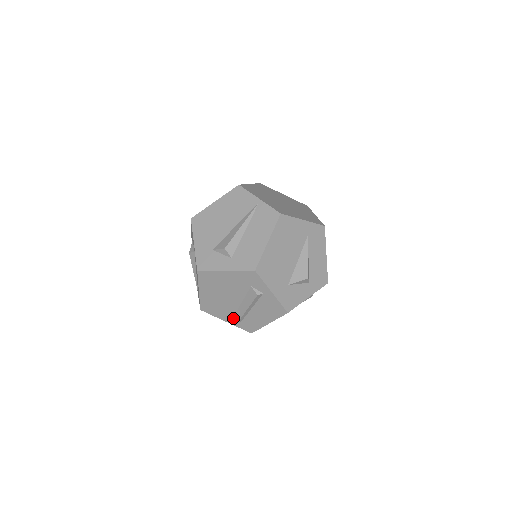
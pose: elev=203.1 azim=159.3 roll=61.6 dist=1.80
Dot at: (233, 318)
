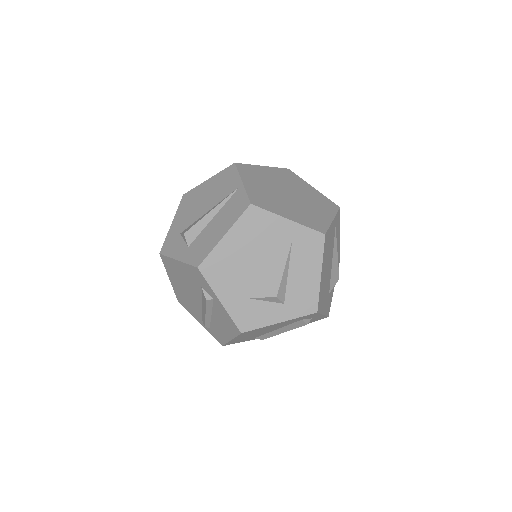
Dot at: (202, 321)
